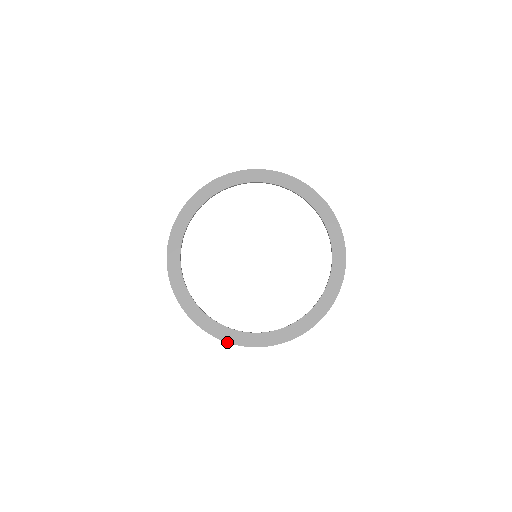
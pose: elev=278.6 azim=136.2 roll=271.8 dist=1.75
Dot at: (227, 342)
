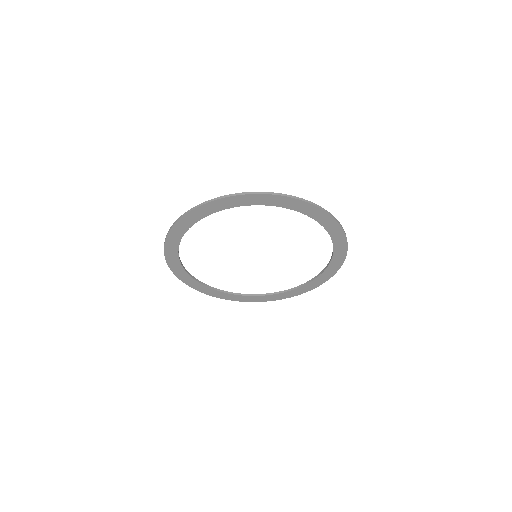
Dot at: occluded
